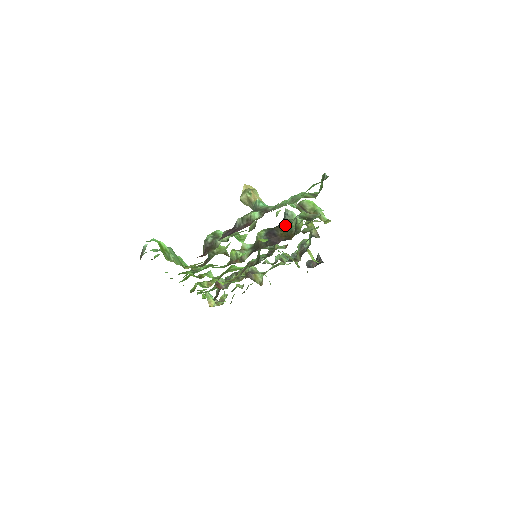
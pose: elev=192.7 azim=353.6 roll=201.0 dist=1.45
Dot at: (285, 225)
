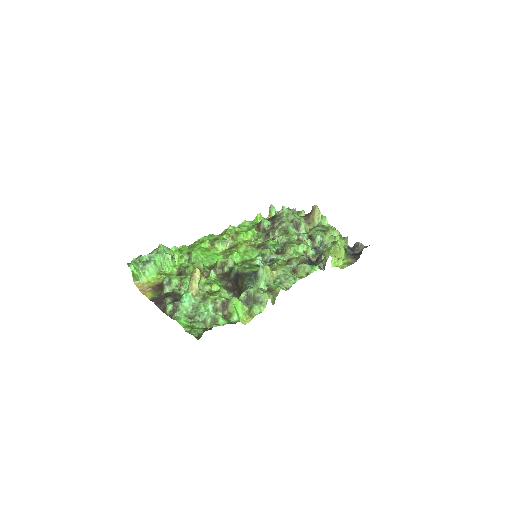
Dot at: (245, 283)
